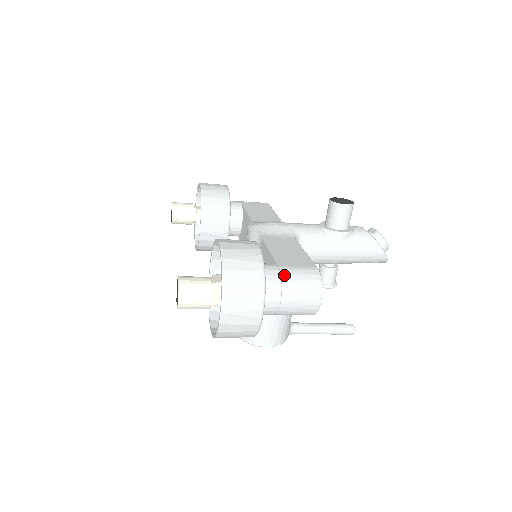
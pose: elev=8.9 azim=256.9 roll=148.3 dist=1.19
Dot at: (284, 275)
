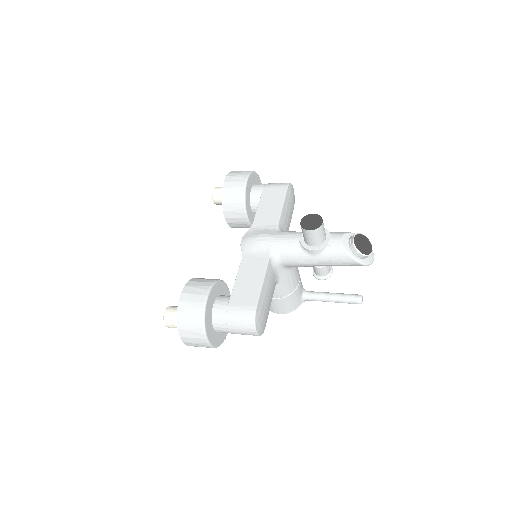
Dot at: (228, 315)
